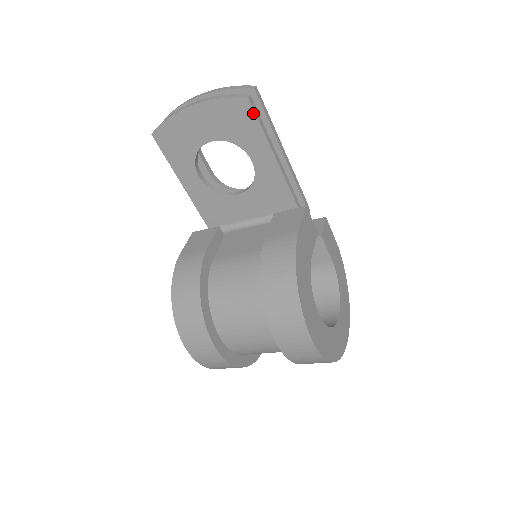
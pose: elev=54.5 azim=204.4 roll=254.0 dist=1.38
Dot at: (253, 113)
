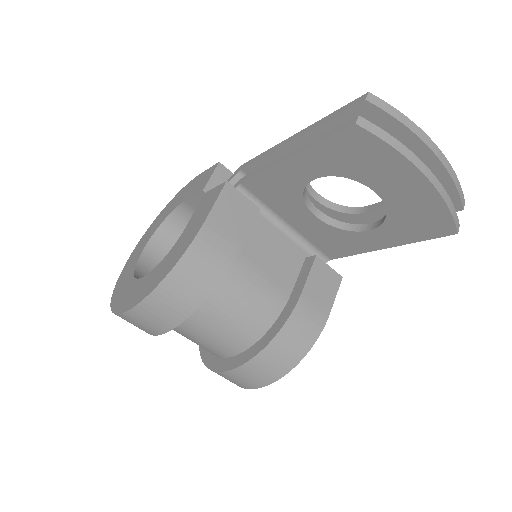
Dot at: (438, 236)
